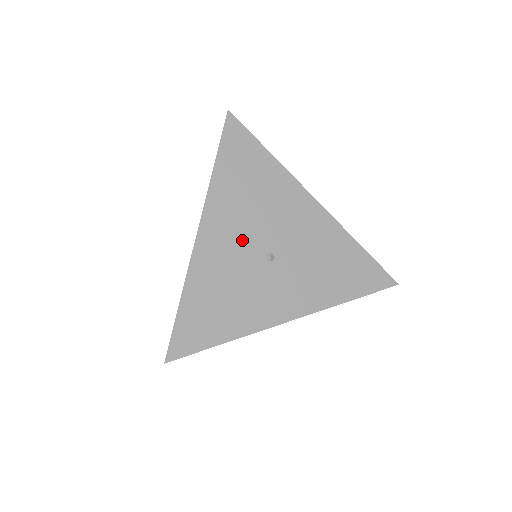
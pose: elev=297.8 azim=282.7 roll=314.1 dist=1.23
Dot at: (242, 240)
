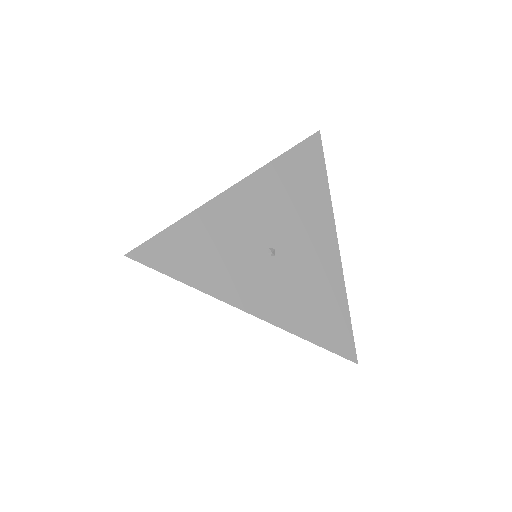
Dot at: (260, 221)
